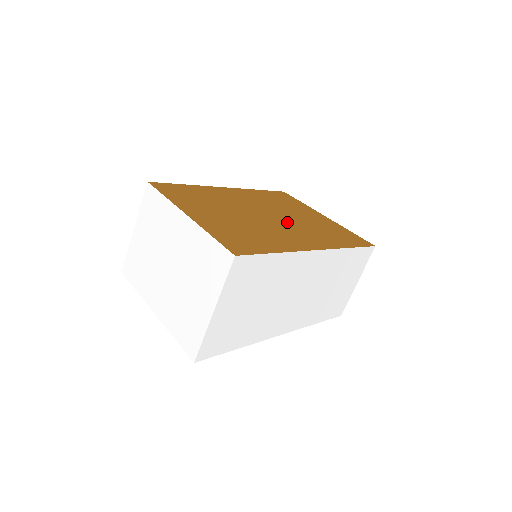
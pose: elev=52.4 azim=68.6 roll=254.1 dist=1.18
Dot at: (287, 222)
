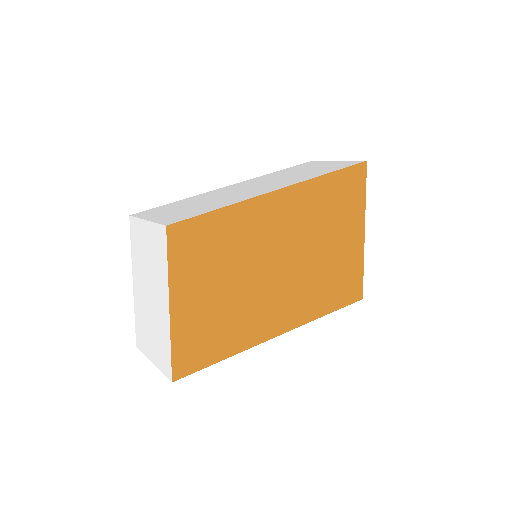
Dot at: (290, 276)
